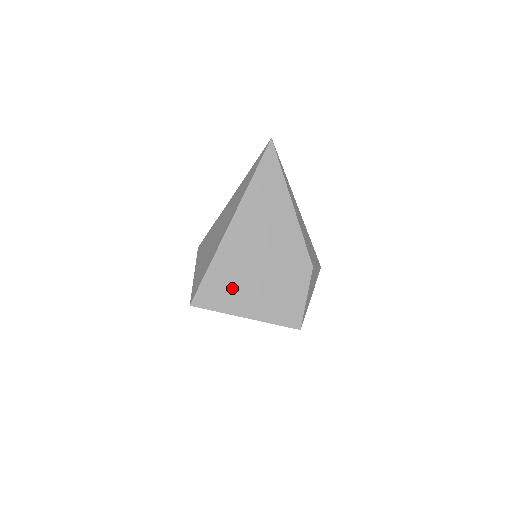
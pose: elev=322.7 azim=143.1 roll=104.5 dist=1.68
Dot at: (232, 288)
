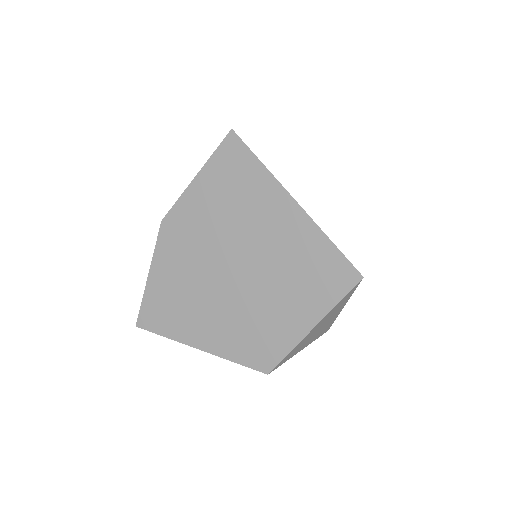
Dot at: occluded
